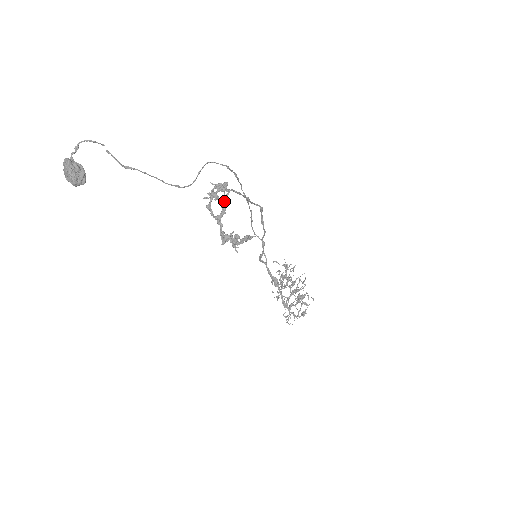
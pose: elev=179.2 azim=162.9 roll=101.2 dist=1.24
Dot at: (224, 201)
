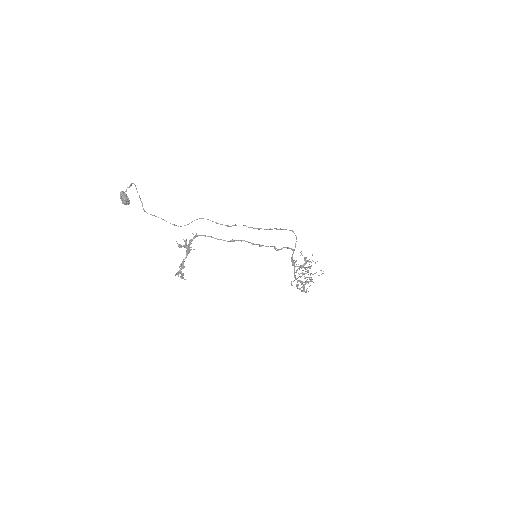
Dot at: (189, 249)
